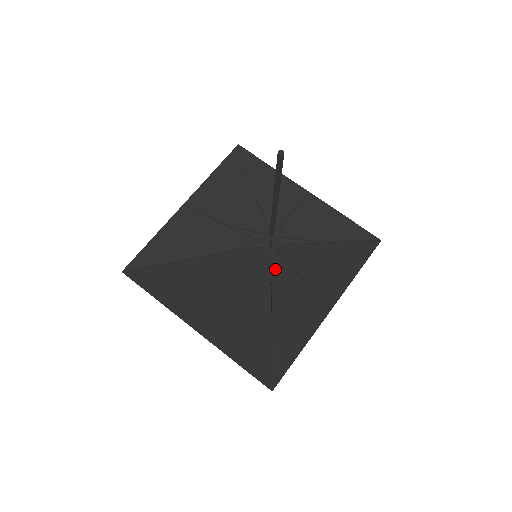
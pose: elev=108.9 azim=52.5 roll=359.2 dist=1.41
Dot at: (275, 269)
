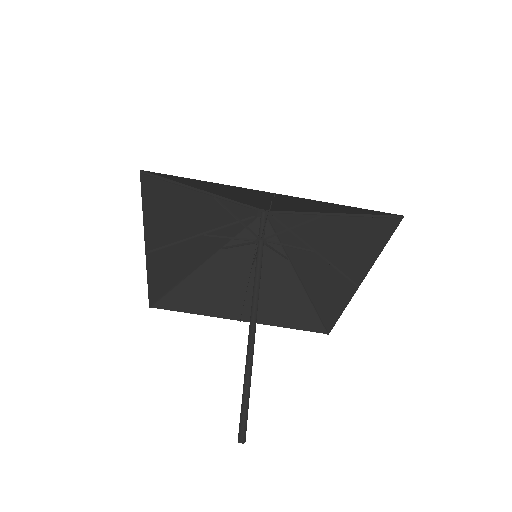
Dot at: (282, 239)
